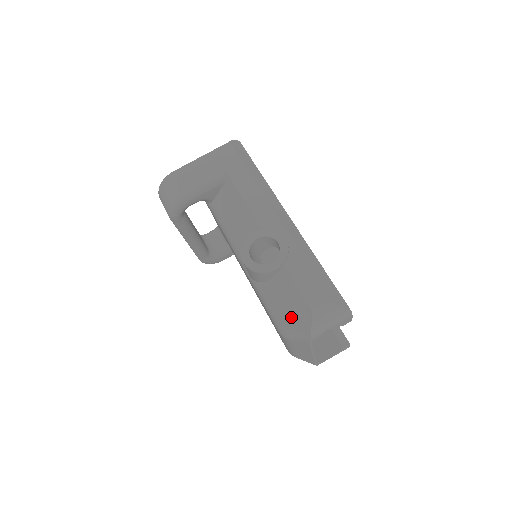
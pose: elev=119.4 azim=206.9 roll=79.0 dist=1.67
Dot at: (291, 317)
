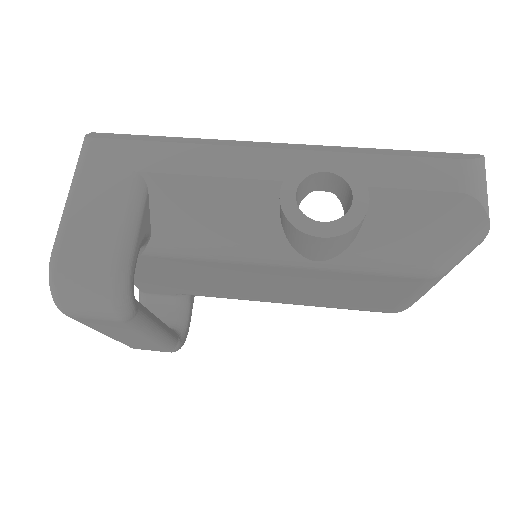
Dot at: (441, 236)
